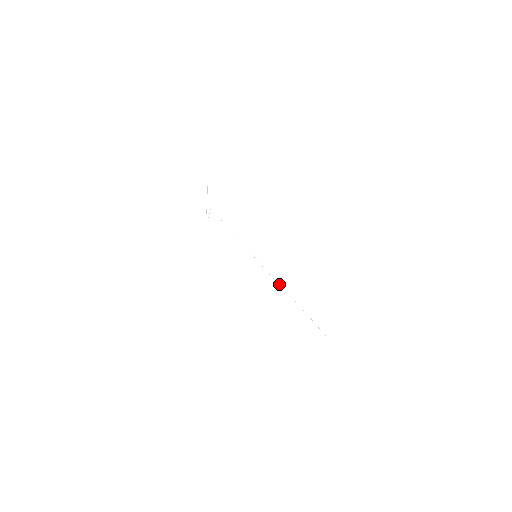
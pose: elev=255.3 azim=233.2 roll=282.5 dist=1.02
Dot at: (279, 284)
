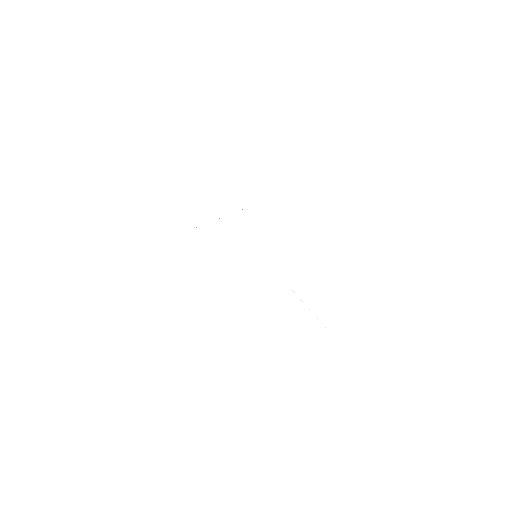
Dot at: occluded
